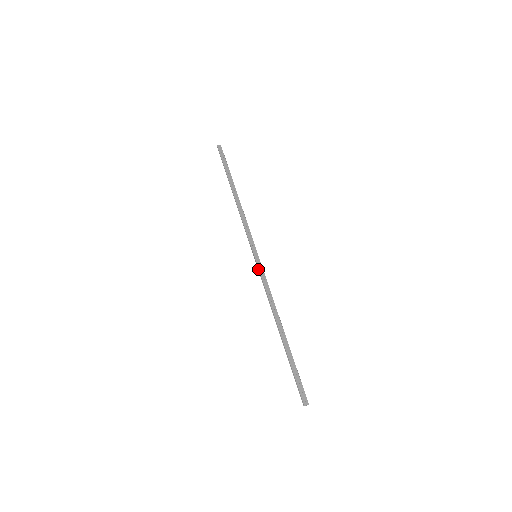
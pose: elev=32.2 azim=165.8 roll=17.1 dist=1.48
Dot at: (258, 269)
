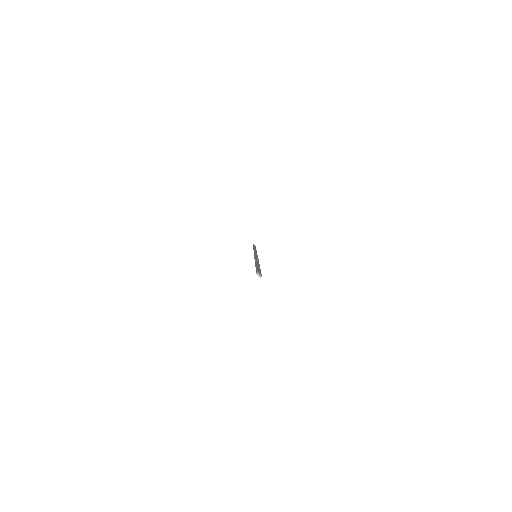
Dot at: (255, 255)
